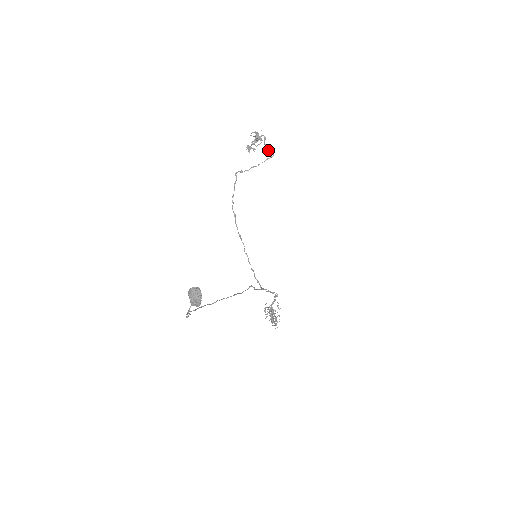
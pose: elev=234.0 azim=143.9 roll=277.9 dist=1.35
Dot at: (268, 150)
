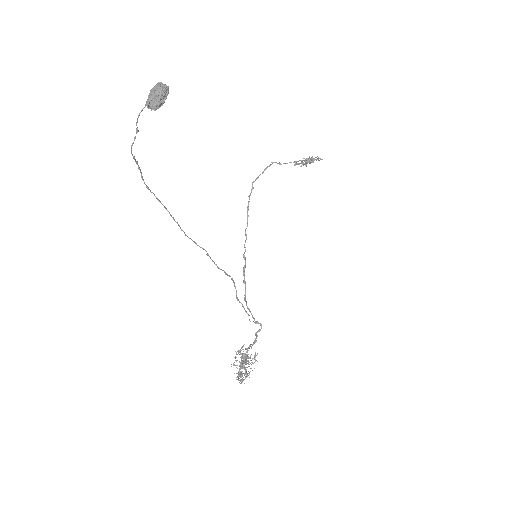
Dot at: (317, 158)
